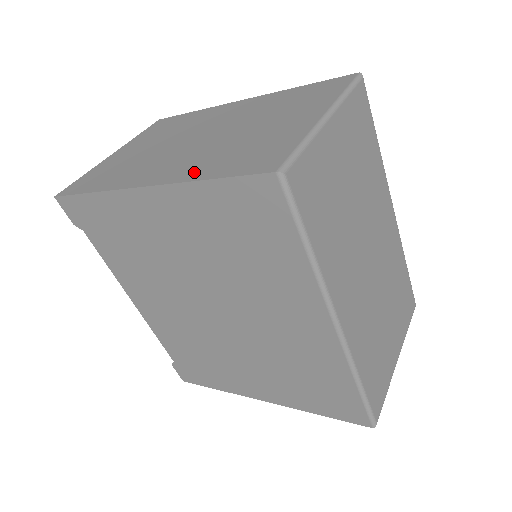
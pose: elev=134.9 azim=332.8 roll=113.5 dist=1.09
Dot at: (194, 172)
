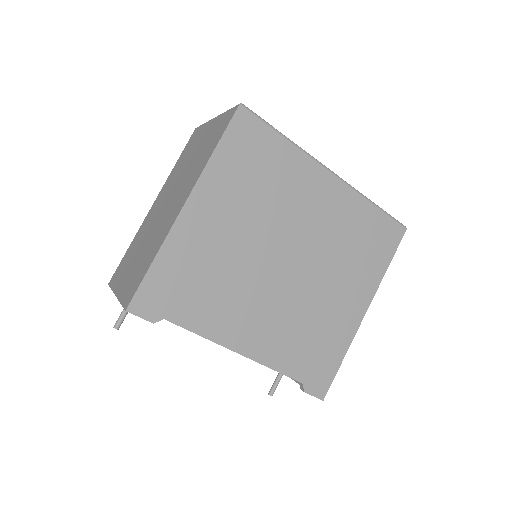
Dot at: (201, 168)
